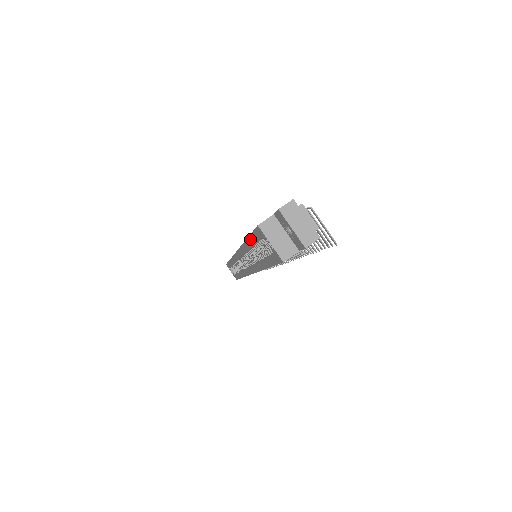
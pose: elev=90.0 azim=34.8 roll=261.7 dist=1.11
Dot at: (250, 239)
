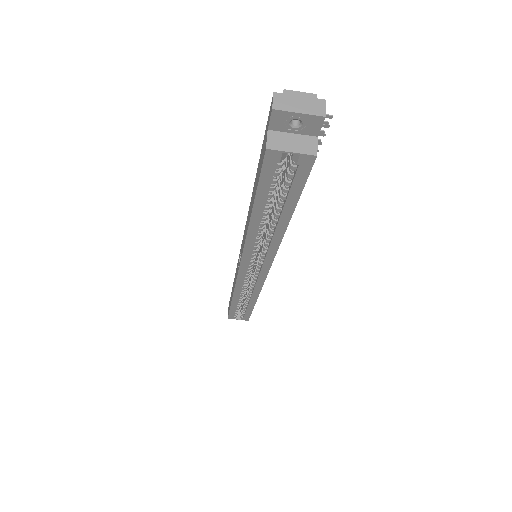
Dot at: (258, 200)
